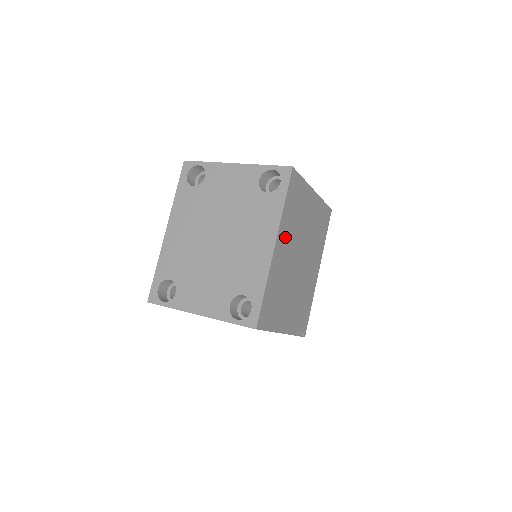
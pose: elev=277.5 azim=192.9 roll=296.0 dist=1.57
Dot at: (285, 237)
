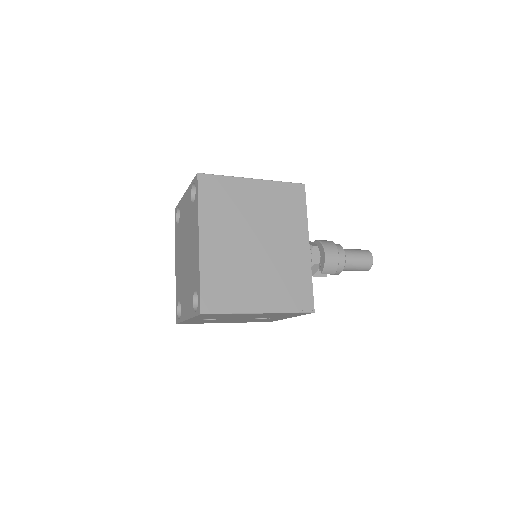
Dot at: (215, 230)
